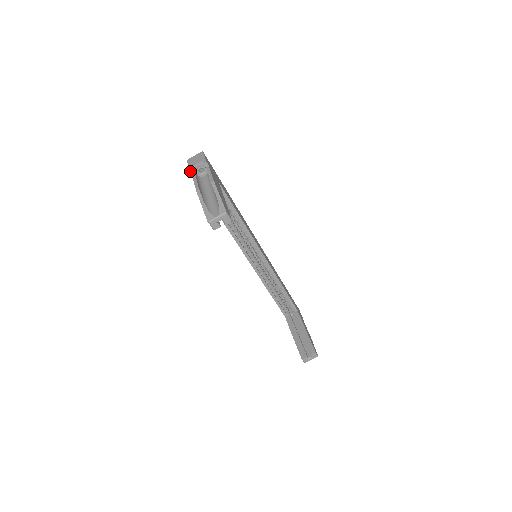
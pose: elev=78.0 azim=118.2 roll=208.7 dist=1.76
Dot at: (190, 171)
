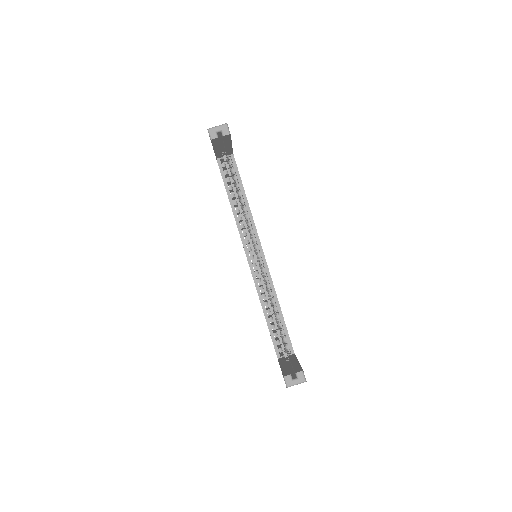
Dot at: occluded
